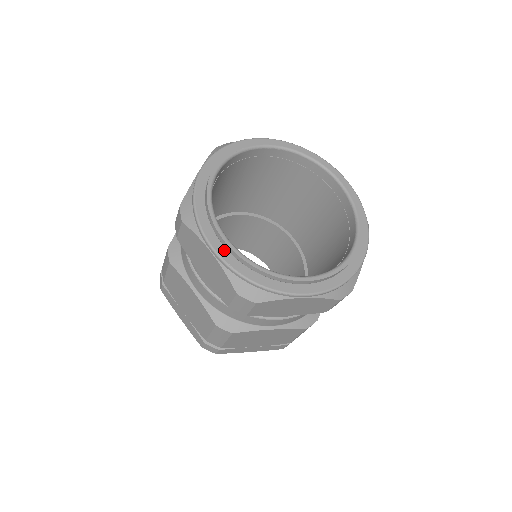
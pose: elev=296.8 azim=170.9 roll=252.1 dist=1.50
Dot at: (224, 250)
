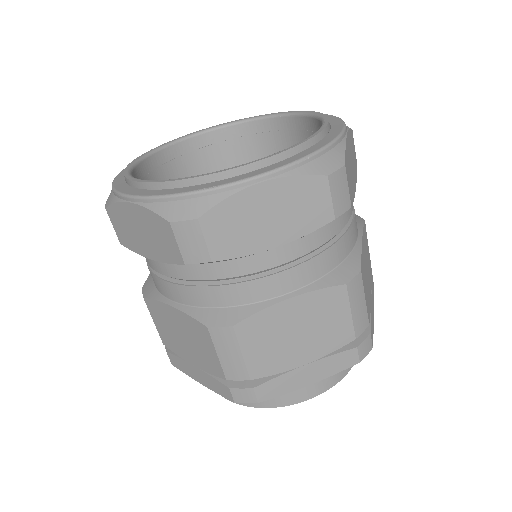
Dot at: occluded
